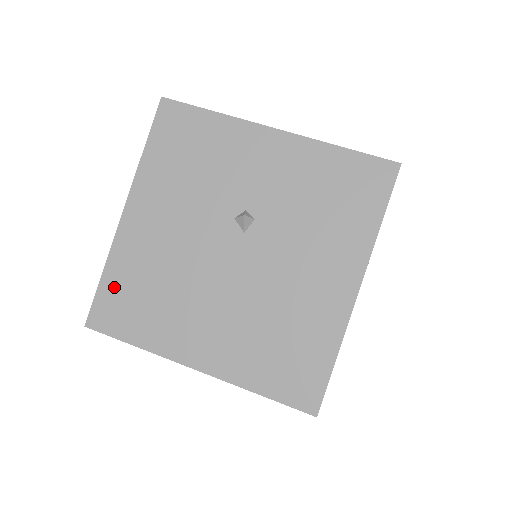
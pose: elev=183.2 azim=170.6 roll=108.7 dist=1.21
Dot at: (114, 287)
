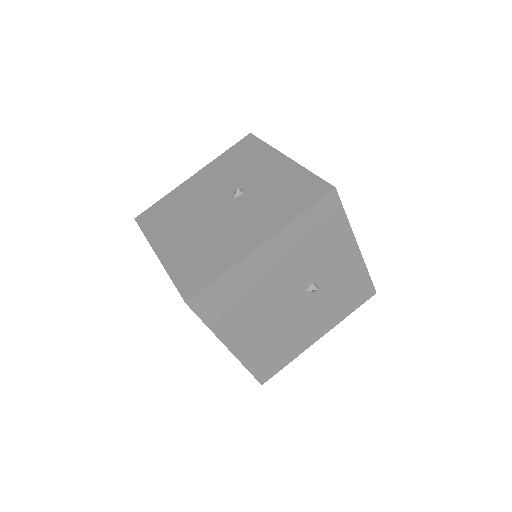
Dot at: (160, 206)
